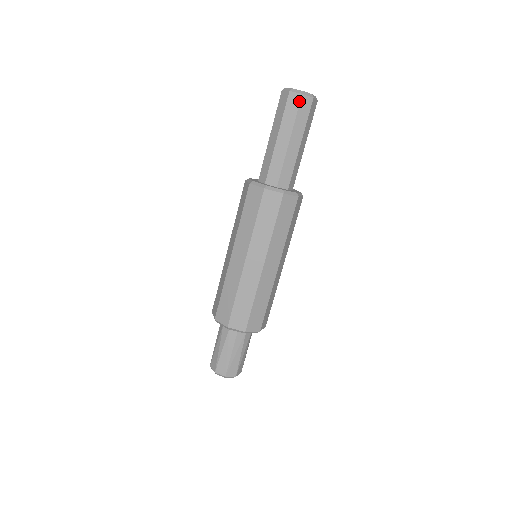
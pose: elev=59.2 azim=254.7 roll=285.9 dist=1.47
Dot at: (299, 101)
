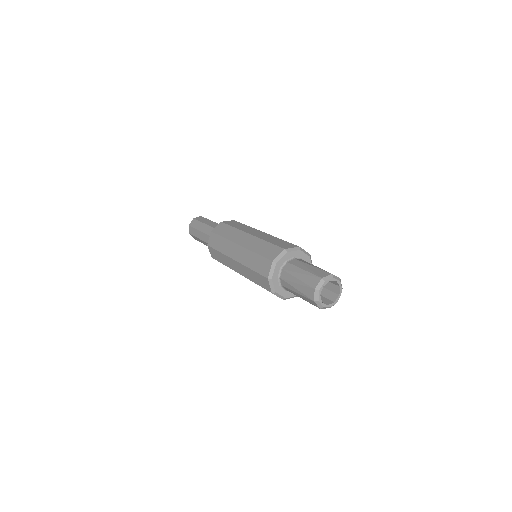
Dot at: (195, 220)
